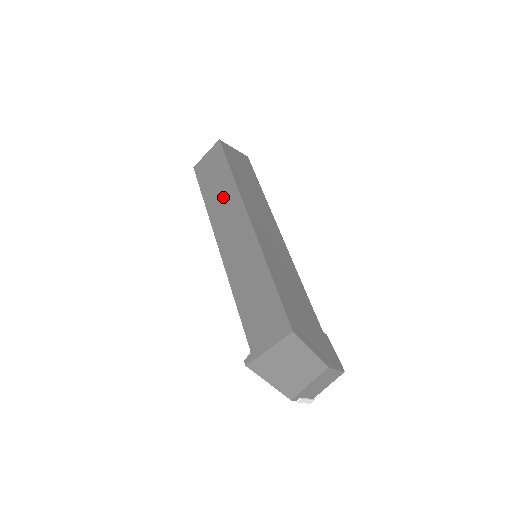
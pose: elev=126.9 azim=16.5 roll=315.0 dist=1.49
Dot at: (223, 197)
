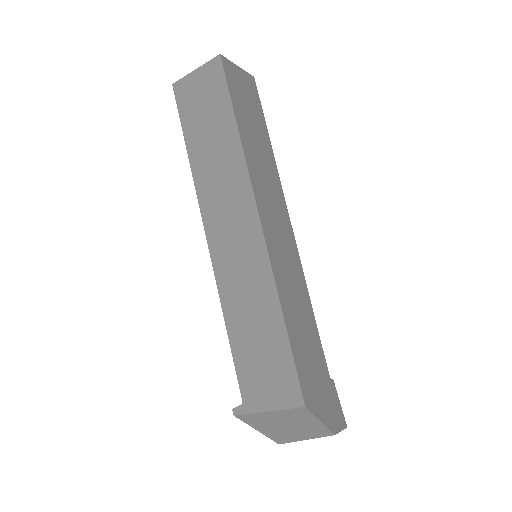
Dot at: (220, 162)
